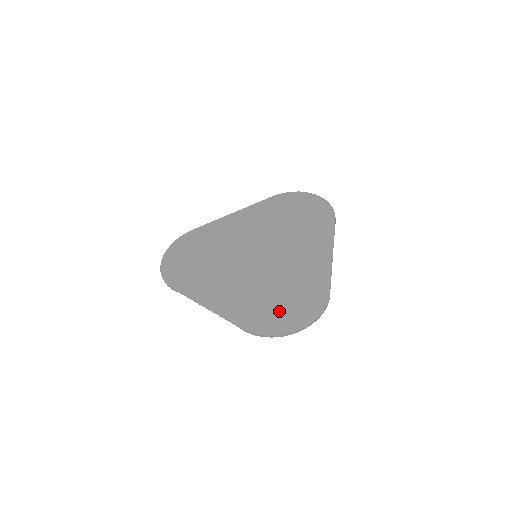
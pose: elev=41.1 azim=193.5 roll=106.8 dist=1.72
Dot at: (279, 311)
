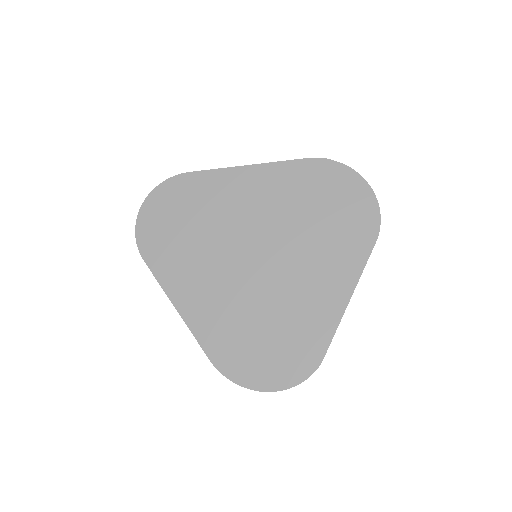
Dot at: (257, 355)
